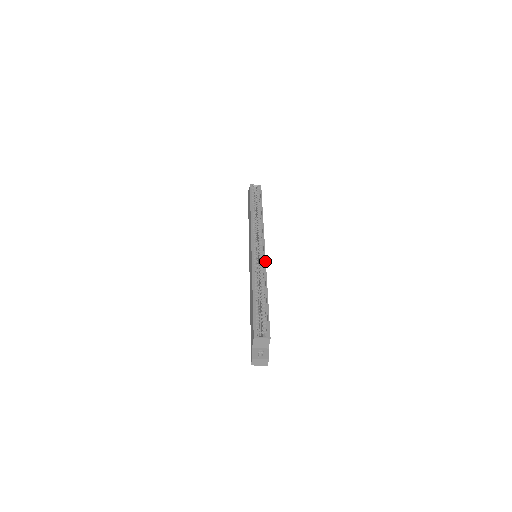
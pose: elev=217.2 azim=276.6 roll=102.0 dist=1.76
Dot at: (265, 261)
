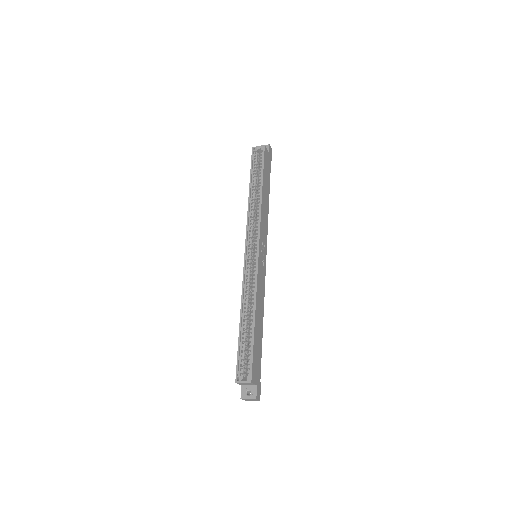
Dot at: (257, 272)
